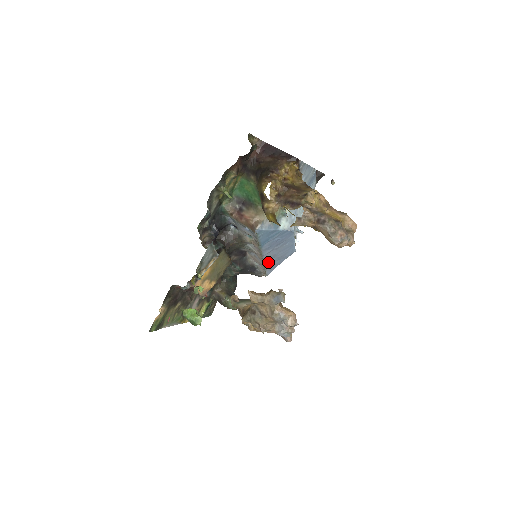
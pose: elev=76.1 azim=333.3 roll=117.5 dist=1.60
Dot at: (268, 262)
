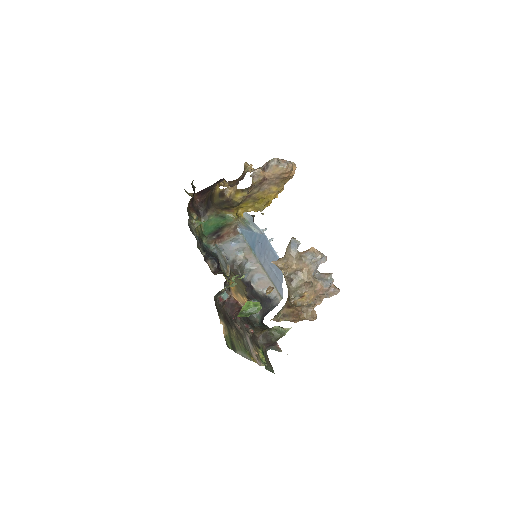
Dot at: (271, 277)
